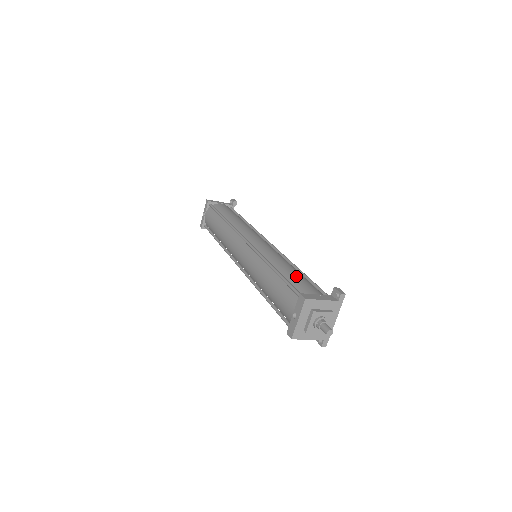
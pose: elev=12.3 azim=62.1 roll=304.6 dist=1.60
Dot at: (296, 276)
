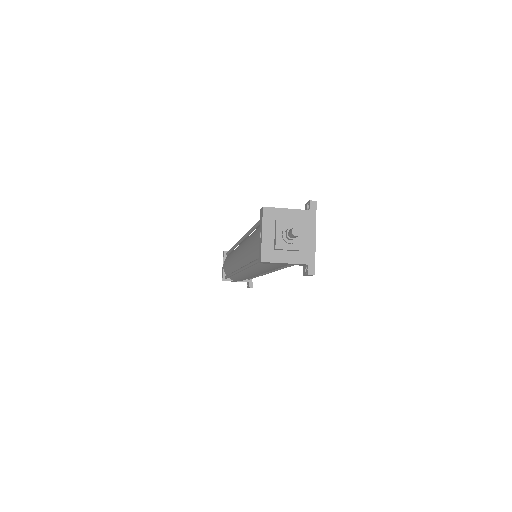
Dot at: occluded
